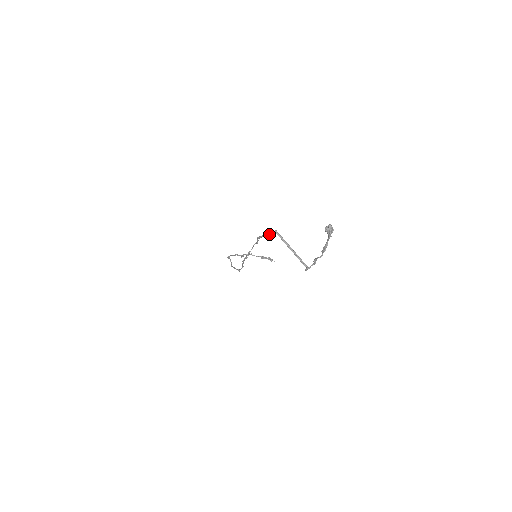
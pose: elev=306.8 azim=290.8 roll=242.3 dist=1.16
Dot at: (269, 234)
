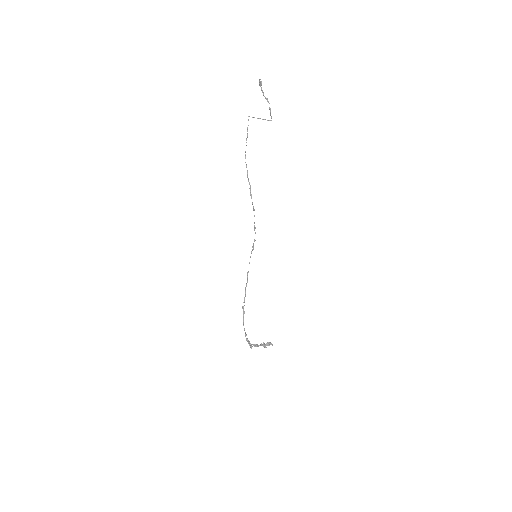
Dot at: (247, 128)
